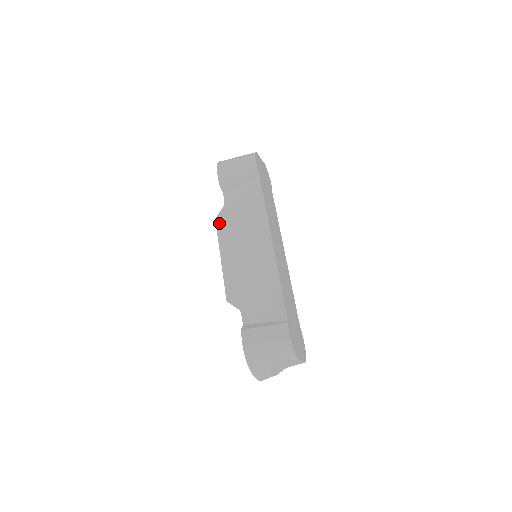
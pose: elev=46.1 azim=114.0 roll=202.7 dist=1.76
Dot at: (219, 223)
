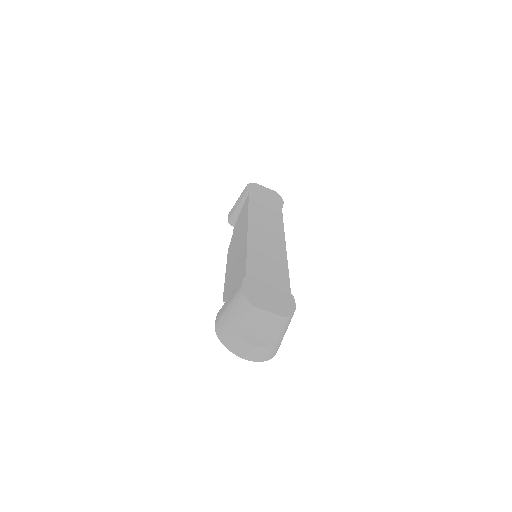
Dot at: (229, 249)
